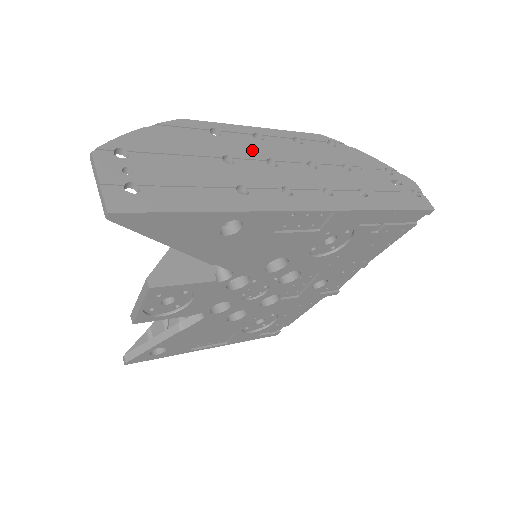
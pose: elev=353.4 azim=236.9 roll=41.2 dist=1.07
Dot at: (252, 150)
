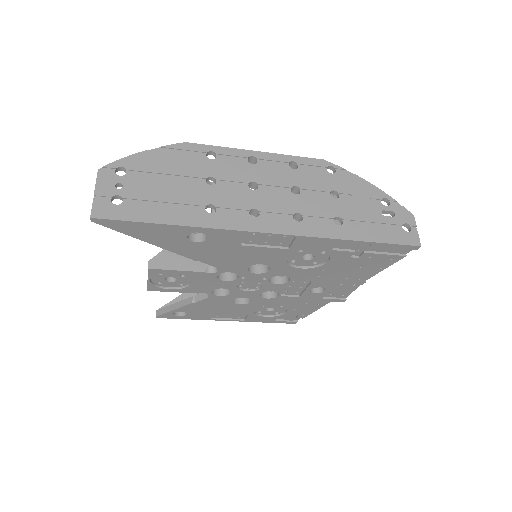
Dot at: (239, 173)
